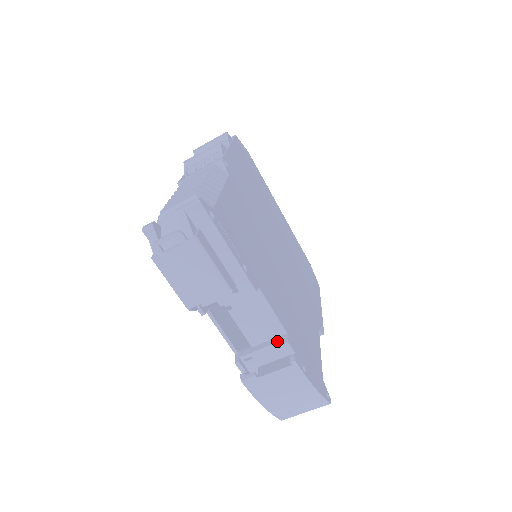
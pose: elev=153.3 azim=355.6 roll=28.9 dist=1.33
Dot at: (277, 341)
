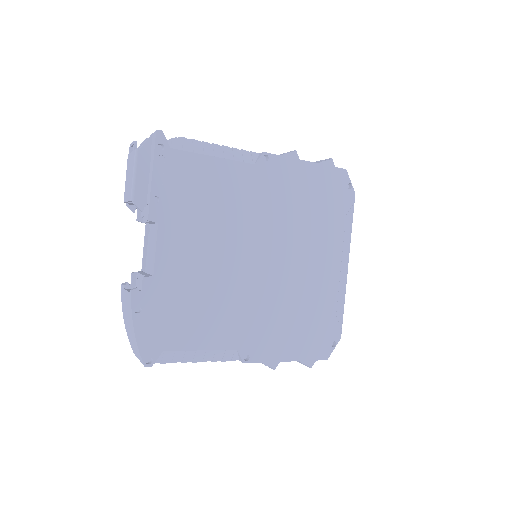
Dot at: (146, 275)
